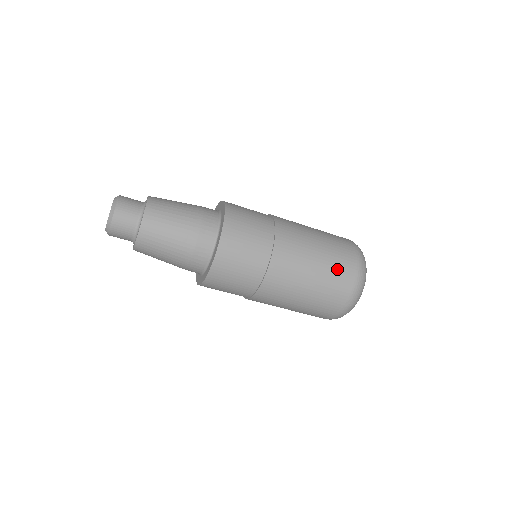
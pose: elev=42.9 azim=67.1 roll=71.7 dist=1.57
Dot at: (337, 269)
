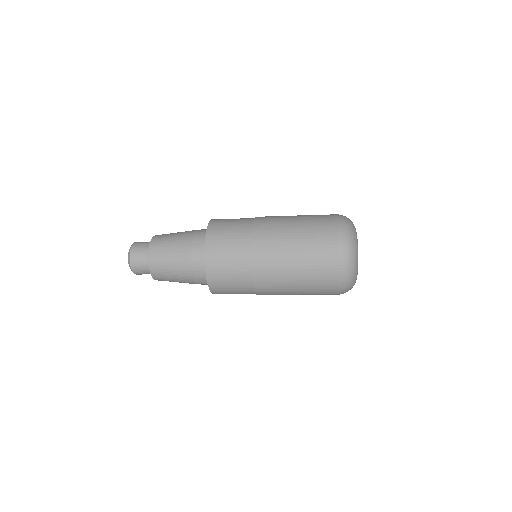
Dot at: (318, 294)
